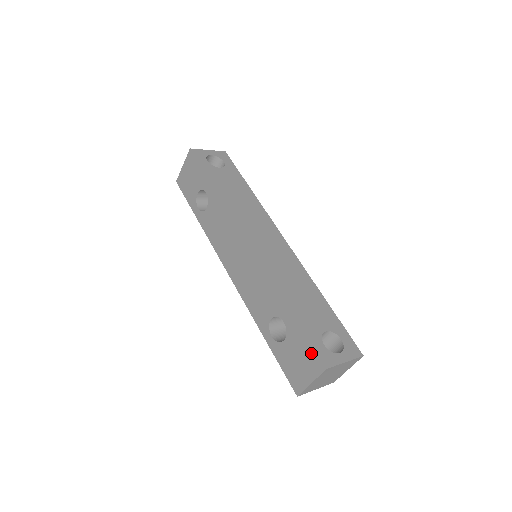
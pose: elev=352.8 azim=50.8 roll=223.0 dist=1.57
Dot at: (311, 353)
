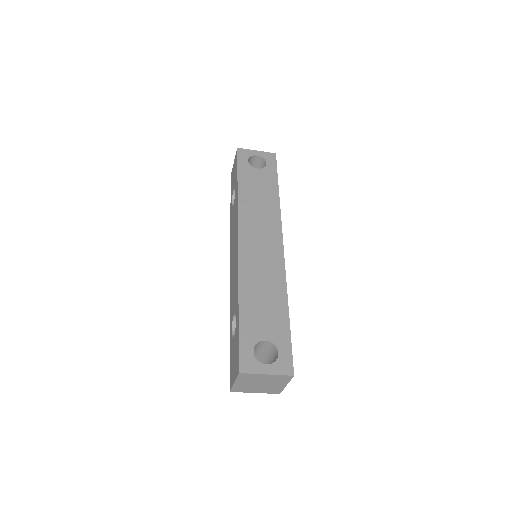
Dot at: (237, 355)
